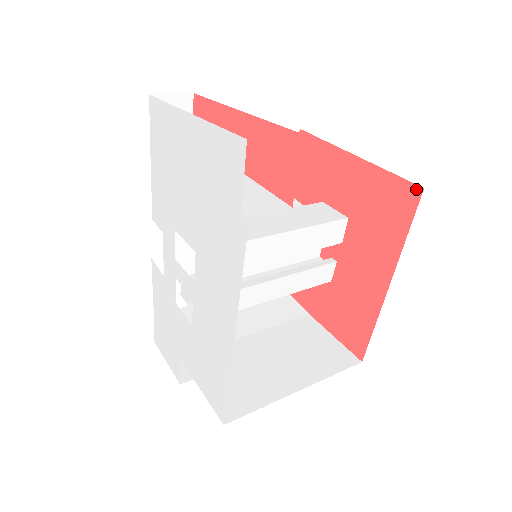
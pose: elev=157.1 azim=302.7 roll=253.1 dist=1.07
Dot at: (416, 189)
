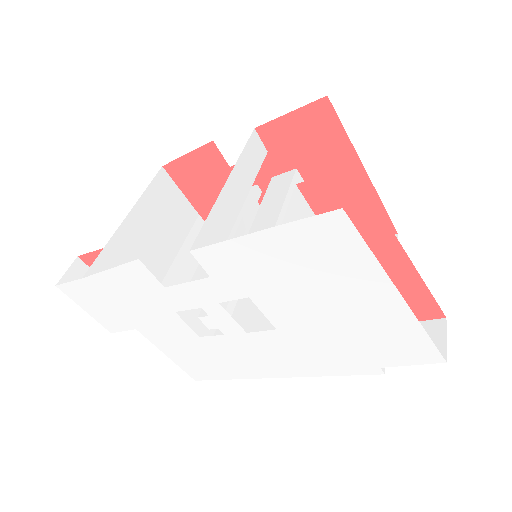
Dot at: (392, 230)
